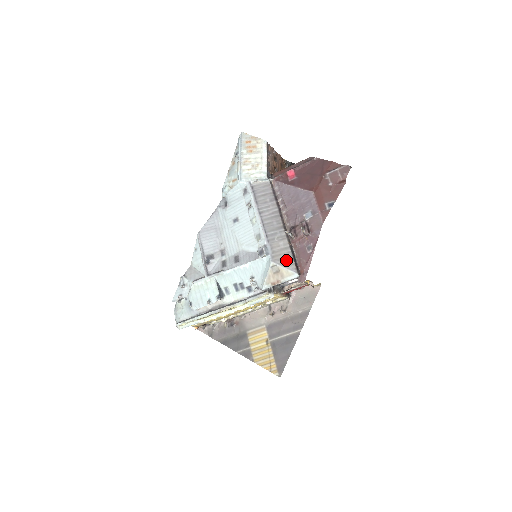
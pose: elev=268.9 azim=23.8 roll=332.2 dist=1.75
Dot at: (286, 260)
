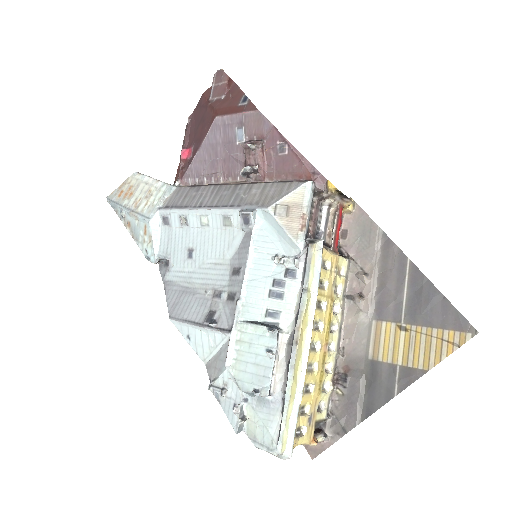
Dot at: (279, 190)
